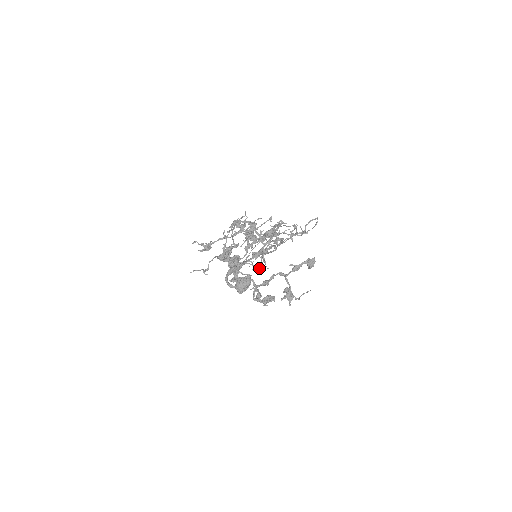
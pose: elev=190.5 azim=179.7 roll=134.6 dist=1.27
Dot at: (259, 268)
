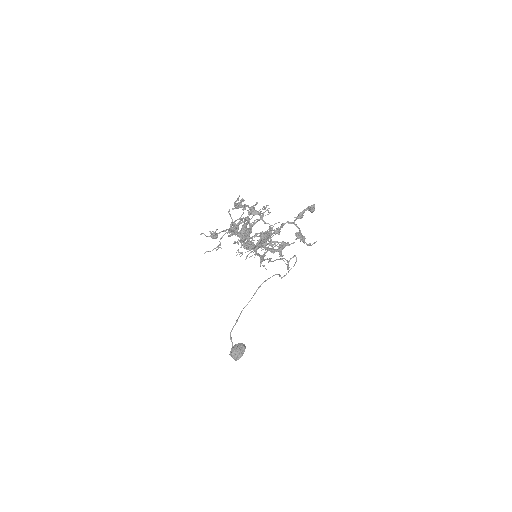
Dot at: (265, 242)
